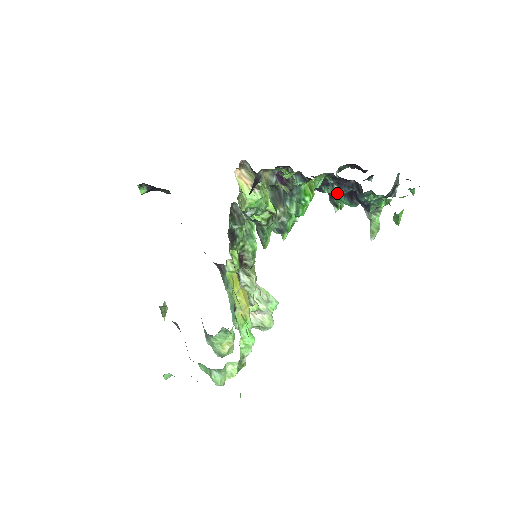
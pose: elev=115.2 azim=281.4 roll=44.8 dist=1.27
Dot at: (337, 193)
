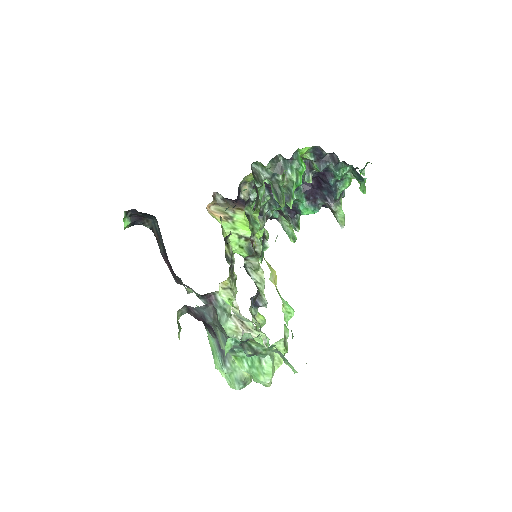
Dot at: (302, 201)
